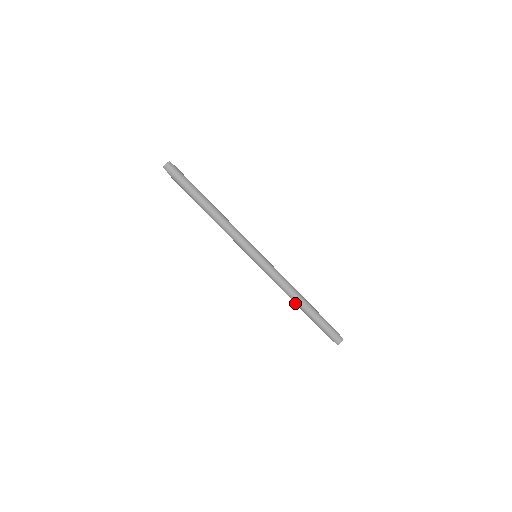
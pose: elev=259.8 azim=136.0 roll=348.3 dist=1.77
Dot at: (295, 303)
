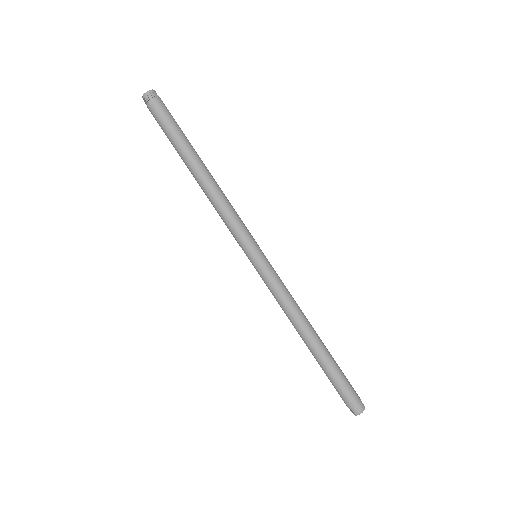
Dot at: (302, 339)
